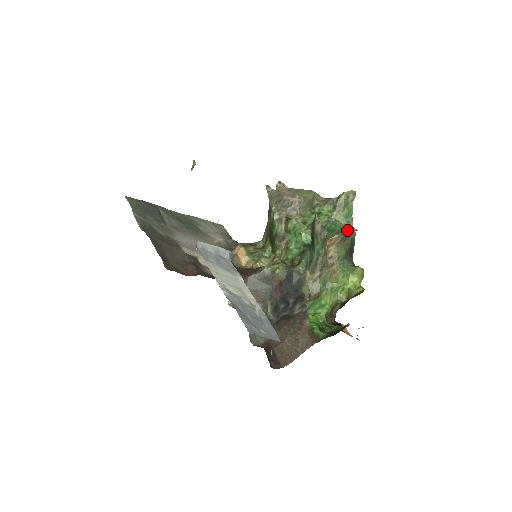
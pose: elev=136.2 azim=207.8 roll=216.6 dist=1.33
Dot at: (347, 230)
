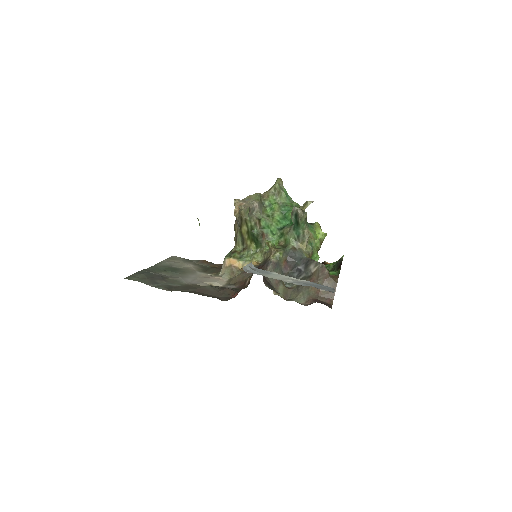
Dot at: (308, 205)
